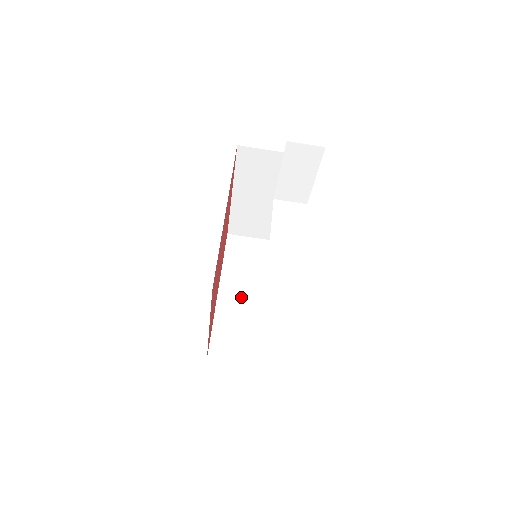
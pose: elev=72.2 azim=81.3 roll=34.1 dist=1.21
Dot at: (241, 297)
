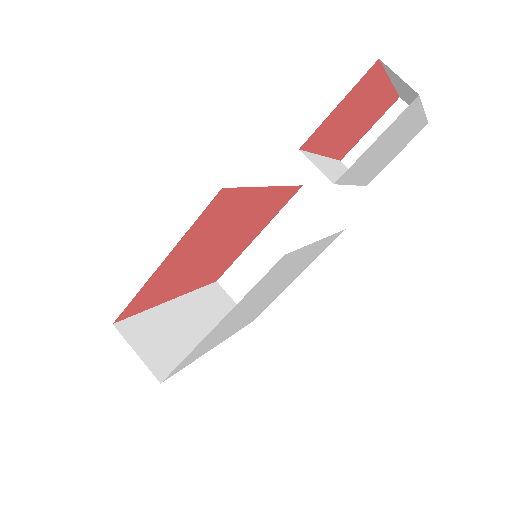
Dot at: (189, 321)
